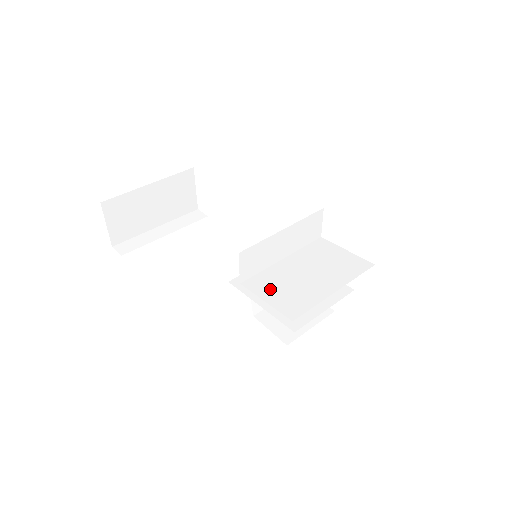
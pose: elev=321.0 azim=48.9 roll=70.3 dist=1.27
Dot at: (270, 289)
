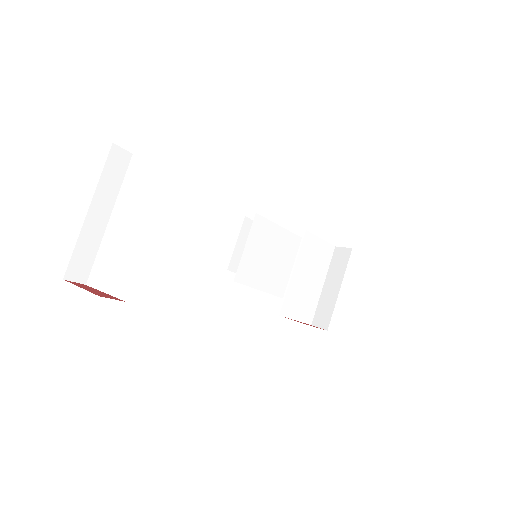
Dot at: (295, 308)
